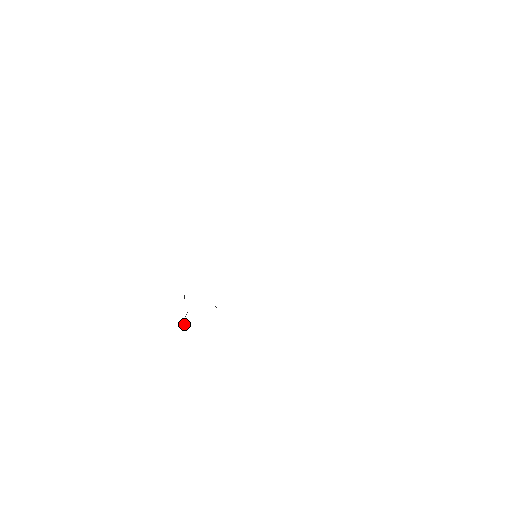
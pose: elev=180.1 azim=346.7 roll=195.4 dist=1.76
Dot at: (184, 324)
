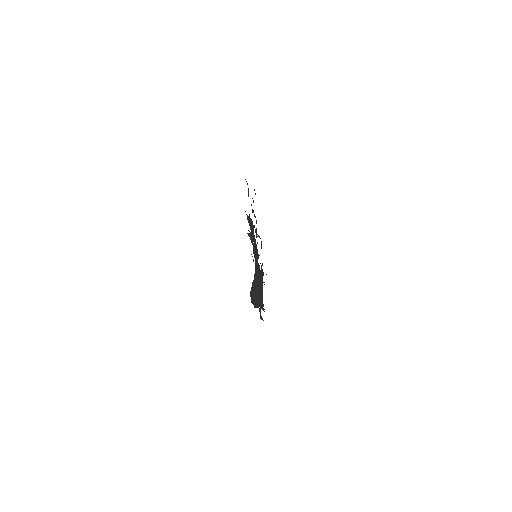
Dot at: (261, 317)
